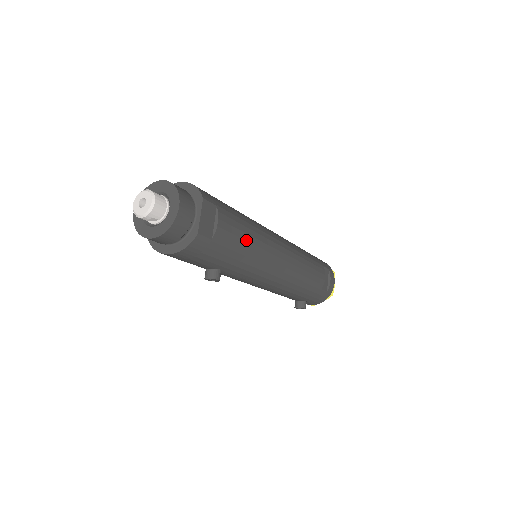
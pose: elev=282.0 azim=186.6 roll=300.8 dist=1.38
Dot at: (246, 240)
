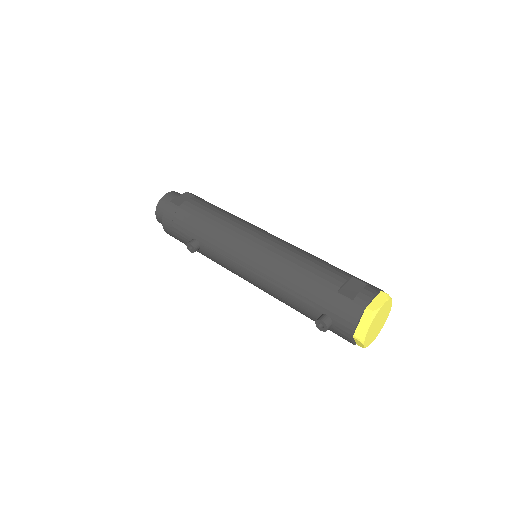
Dot at: (212, 214)
